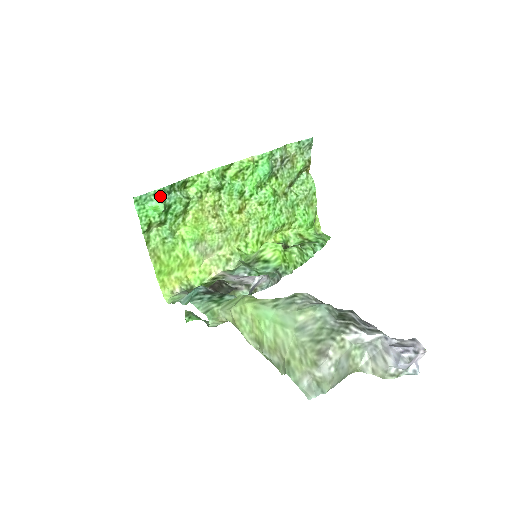
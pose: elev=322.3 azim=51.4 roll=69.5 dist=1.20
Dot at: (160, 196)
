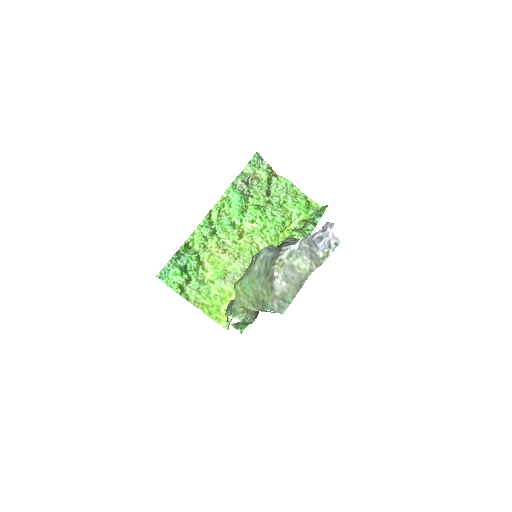
Dot at: (173, 264)
